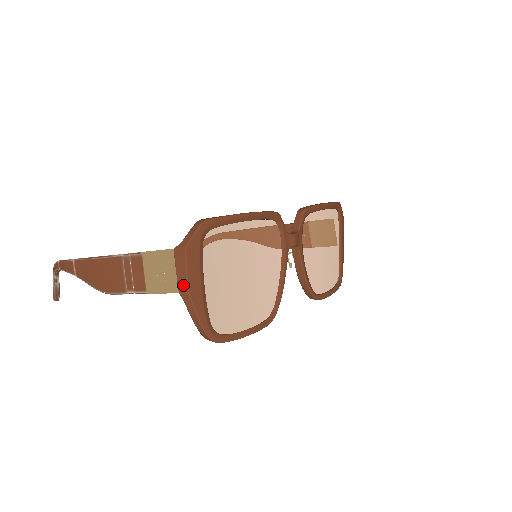
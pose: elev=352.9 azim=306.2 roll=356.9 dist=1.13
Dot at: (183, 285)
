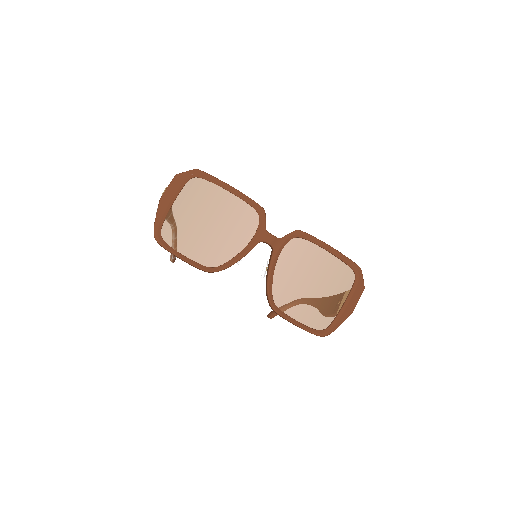
Dot at: (162, 195)
